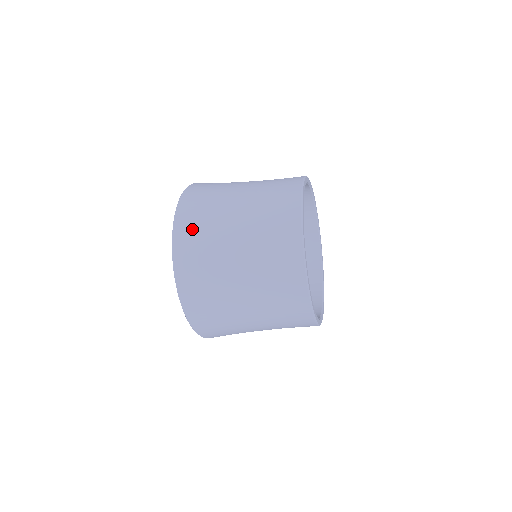
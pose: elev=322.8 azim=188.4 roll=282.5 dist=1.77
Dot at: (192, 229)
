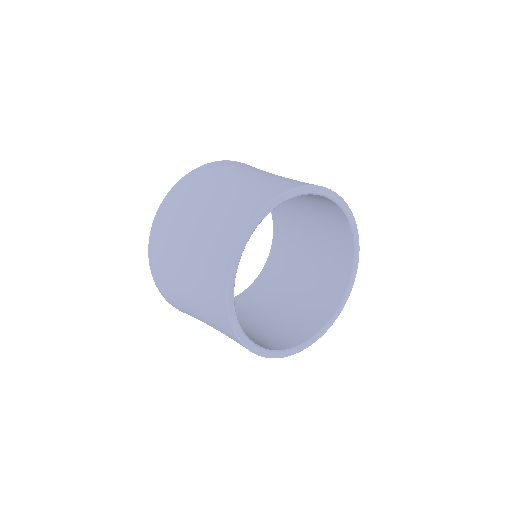
Dot at: (215, 168)
